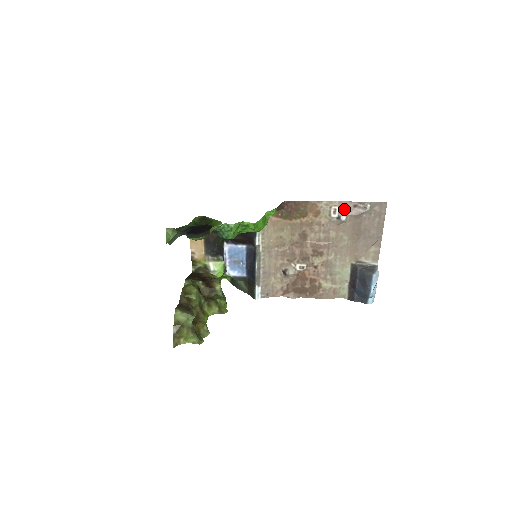
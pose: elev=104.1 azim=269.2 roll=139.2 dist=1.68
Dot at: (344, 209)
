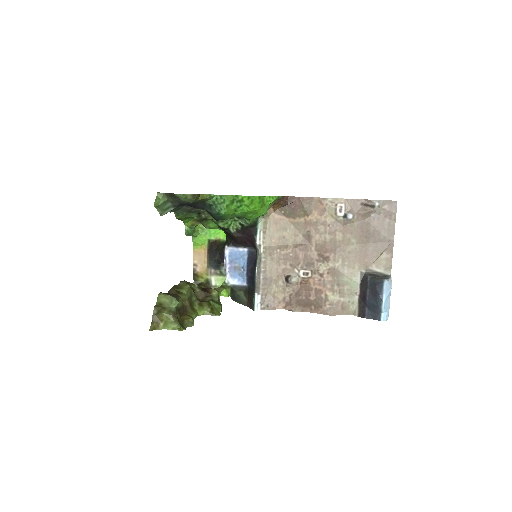
Dot at: (351, 207)
